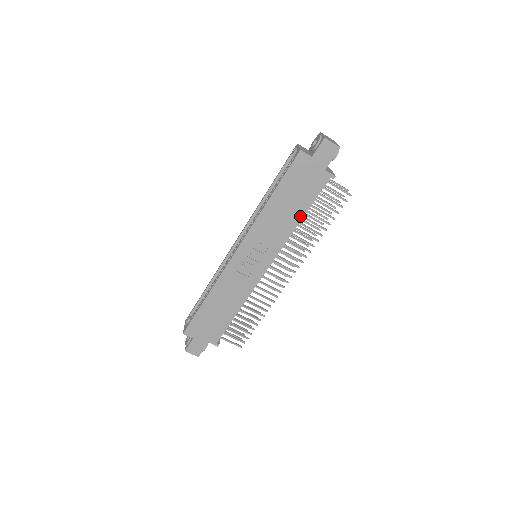
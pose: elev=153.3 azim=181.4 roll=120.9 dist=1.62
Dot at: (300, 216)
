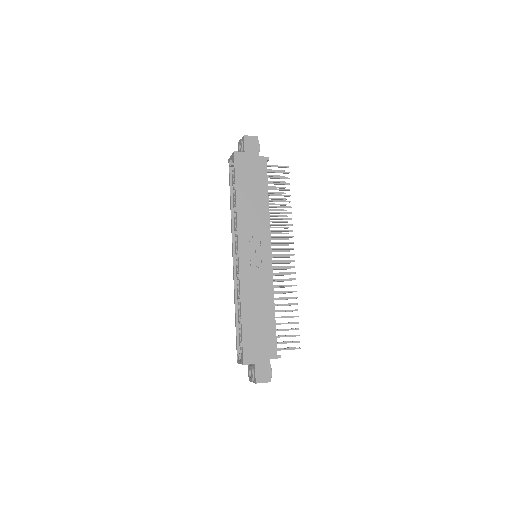
Dot at: (266, 198)
